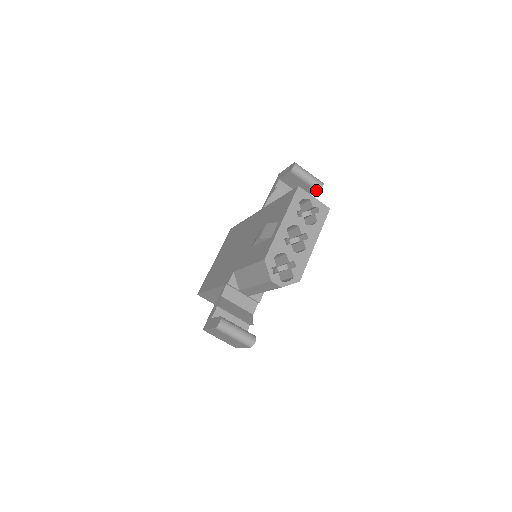
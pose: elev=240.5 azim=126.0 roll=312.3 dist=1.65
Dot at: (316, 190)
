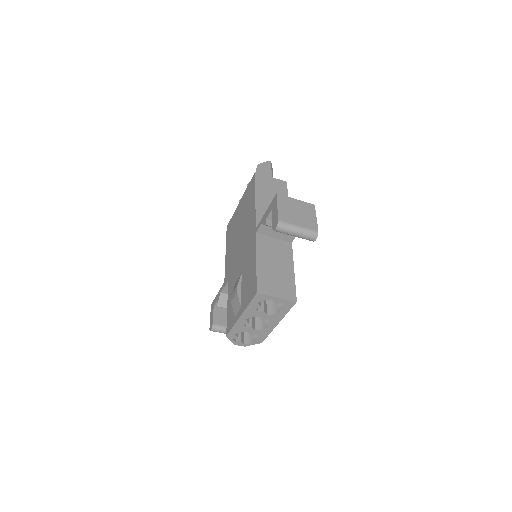
Dot at: occluded
